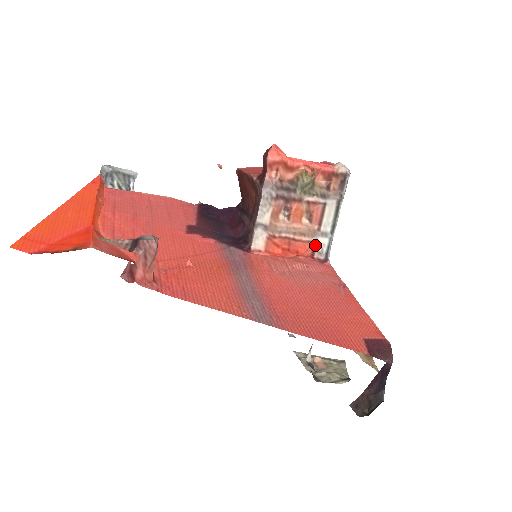
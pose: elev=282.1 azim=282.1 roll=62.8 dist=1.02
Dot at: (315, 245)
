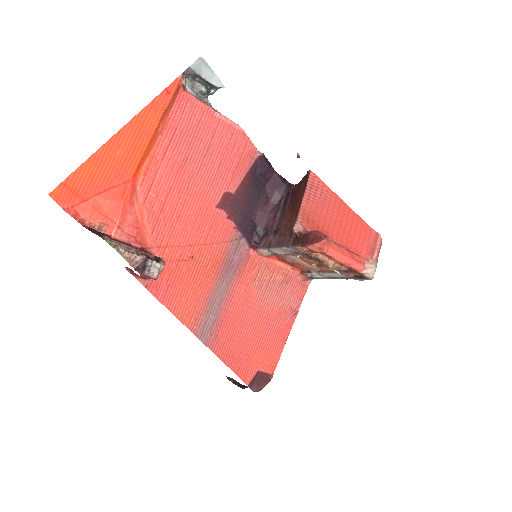
Dot at: (309, 272)
